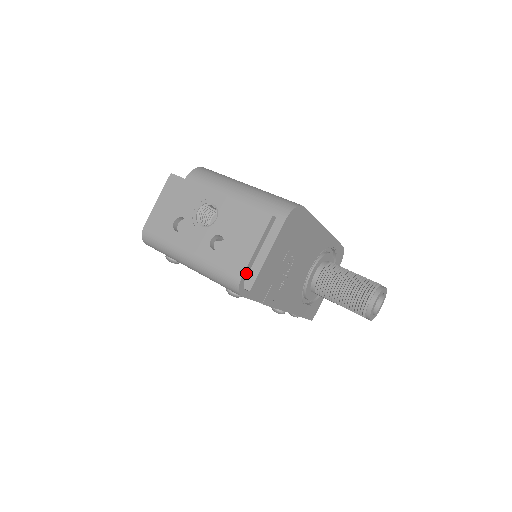
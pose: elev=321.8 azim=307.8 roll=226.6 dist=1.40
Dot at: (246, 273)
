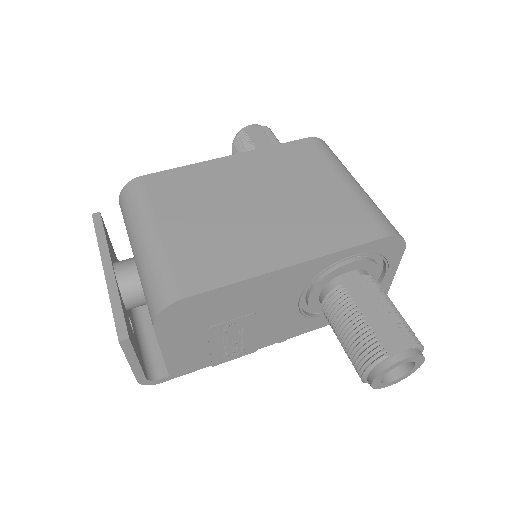
Dot at: (141, 376)
